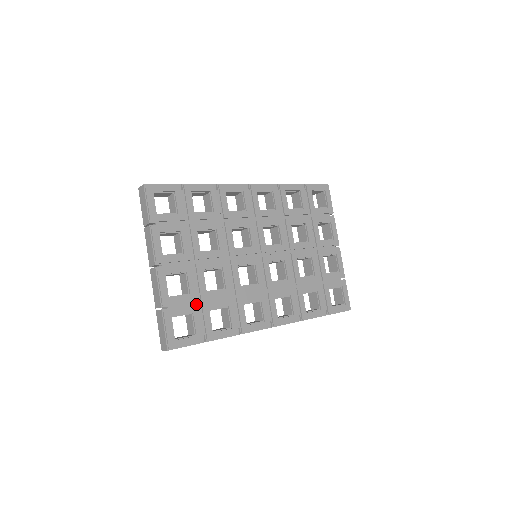
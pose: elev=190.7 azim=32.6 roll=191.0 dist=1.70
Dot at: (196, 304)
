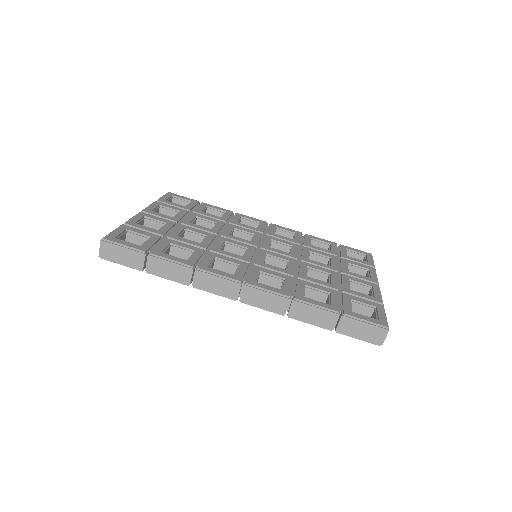
Dot at: (160, 238)
